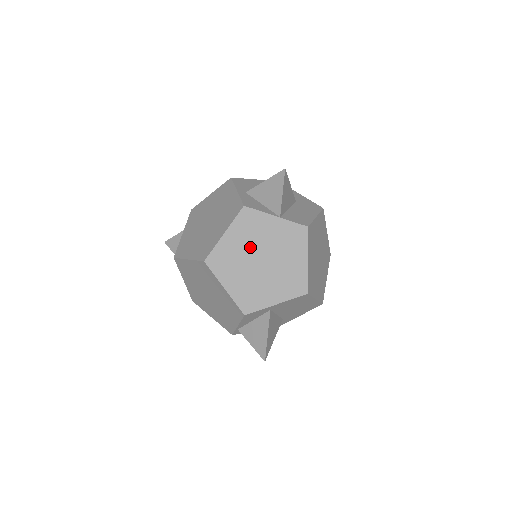
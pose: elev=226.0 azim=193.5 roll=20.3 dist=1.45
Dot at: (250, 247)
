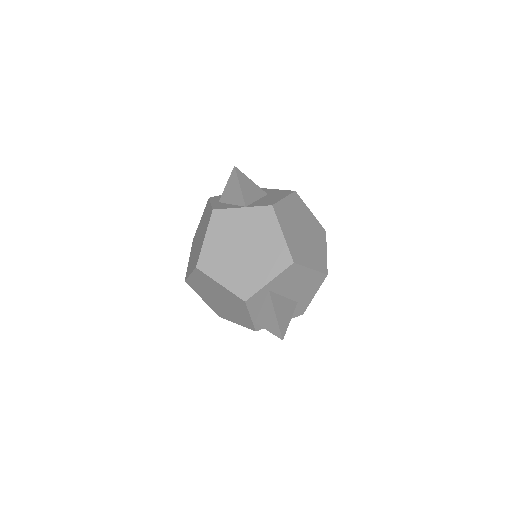
Dot at: (229, 241)
